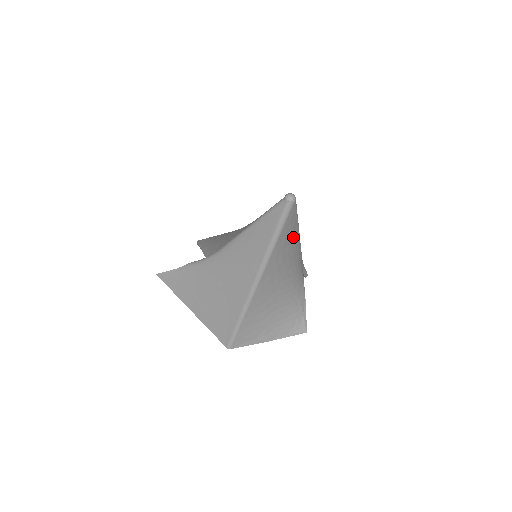
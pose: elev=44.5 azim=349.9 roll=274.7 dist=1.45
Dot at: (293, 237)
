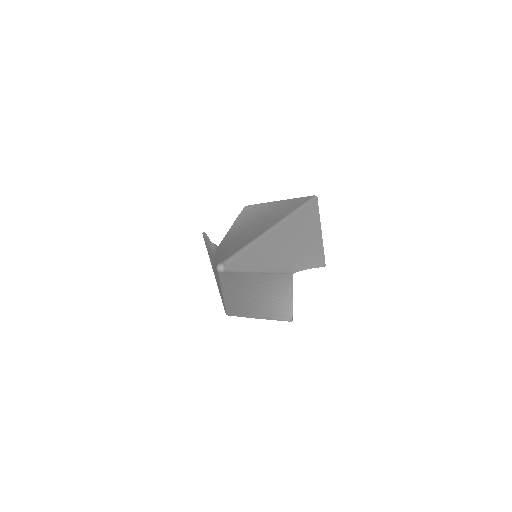
Dot at: (248, 277)
